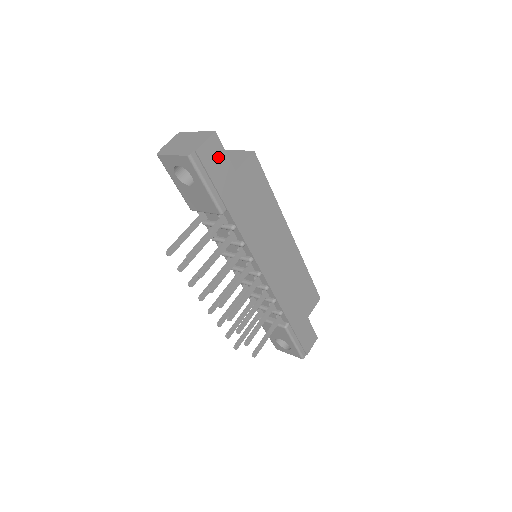
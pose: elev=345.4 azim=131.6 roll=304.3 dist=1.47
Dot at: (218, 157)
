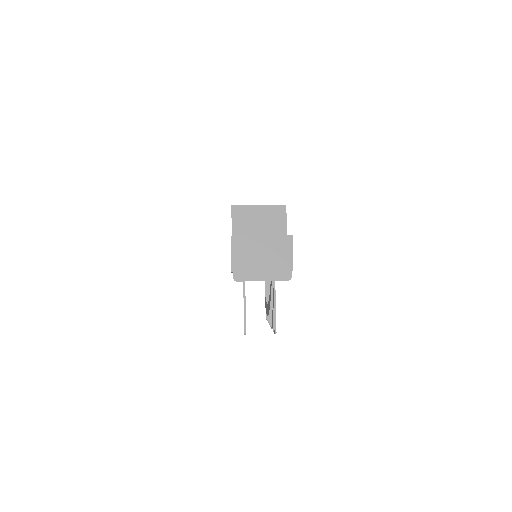
Dot at: occluded
